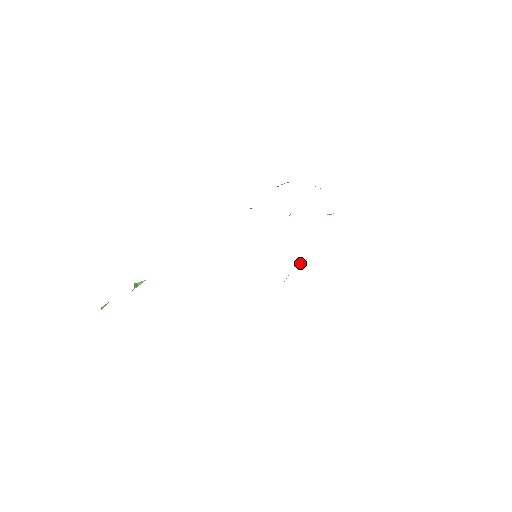
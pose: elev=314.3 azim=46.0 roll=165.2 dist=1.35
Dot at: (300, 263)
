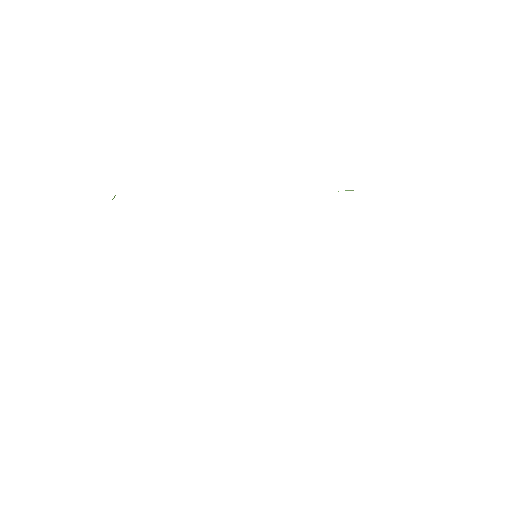
Dot at: occluded
